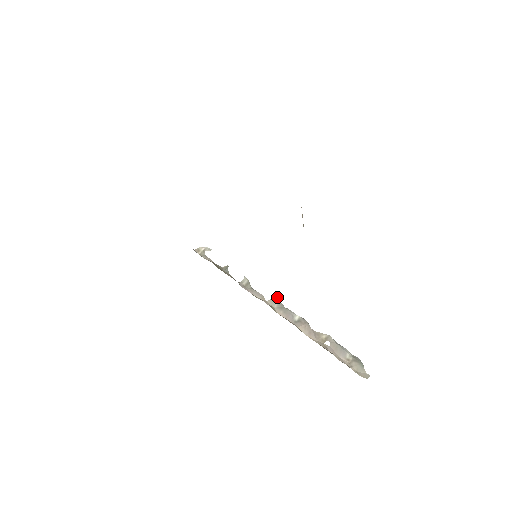
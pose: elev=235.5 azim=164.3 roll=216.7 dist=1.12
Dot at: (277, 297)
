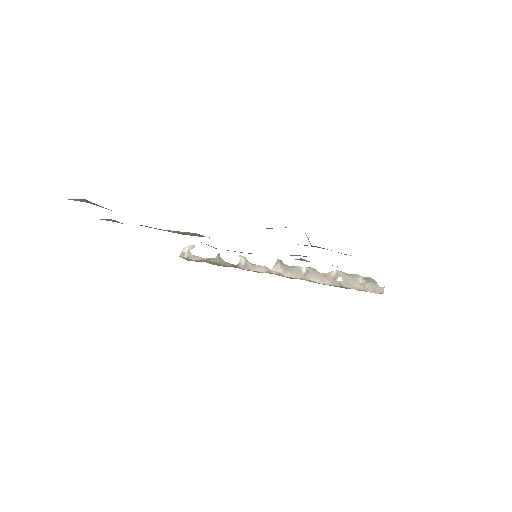
Dot at: (279, 261)
